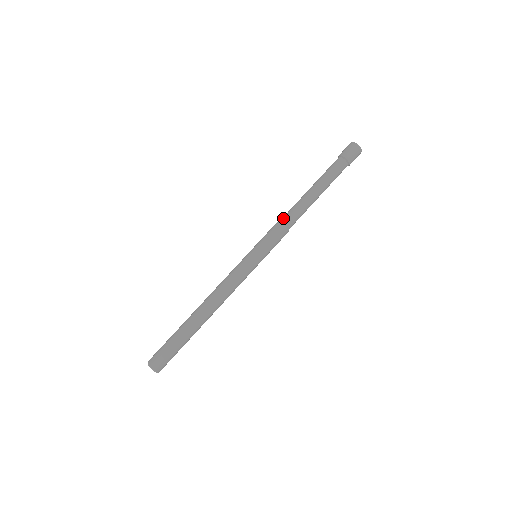
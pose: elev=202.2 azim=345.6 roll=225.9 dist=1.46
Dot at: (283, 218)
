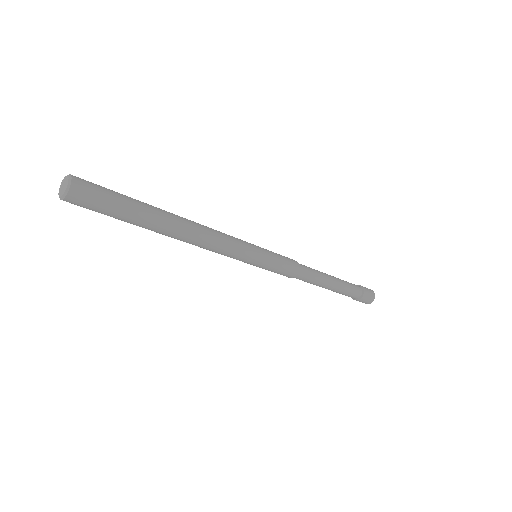
Dot at: occluded
